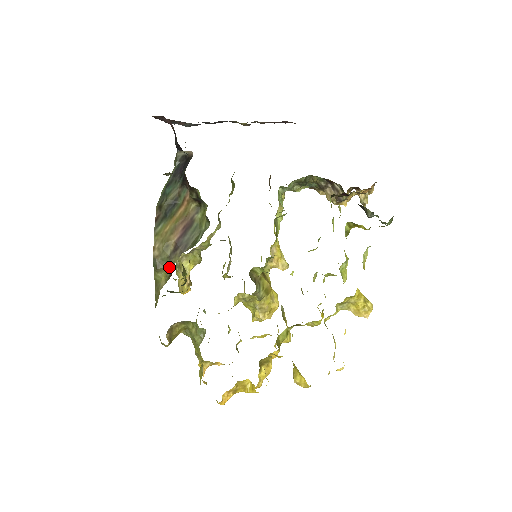
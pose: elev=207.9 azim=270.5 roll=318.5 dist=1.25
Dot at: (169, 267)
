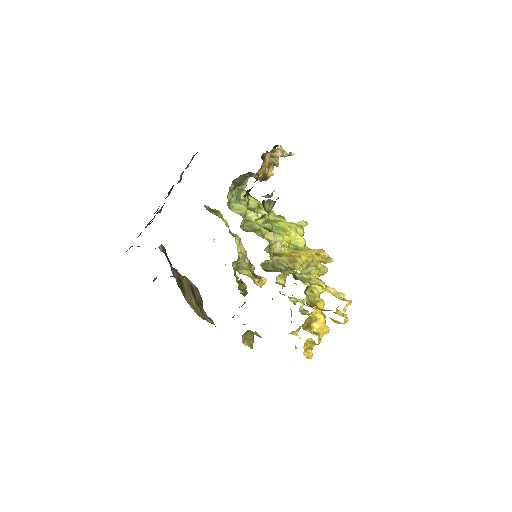
Dot at: (207, 316)
